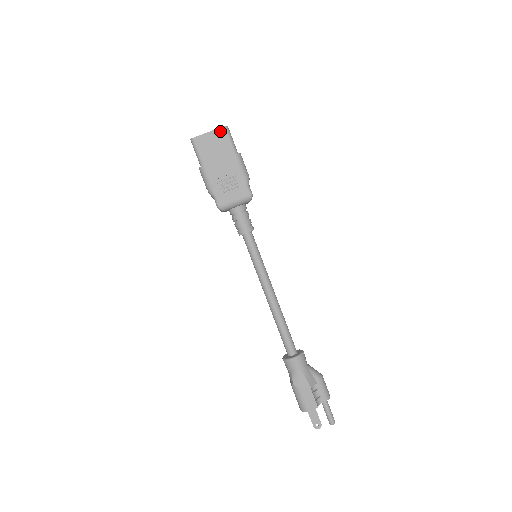
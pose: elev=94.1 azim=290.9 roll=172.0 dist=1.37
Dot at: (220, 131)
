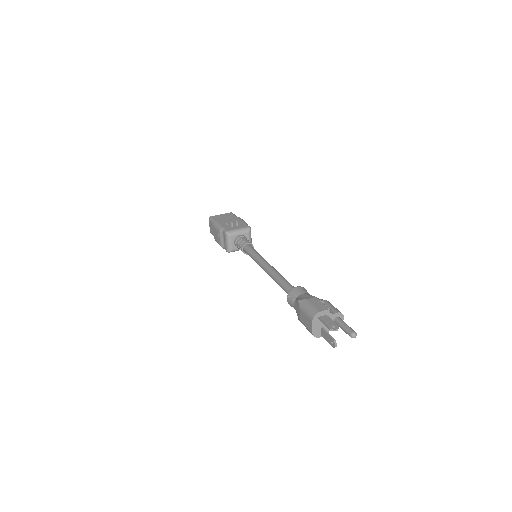
Dot at: (228, 214)
